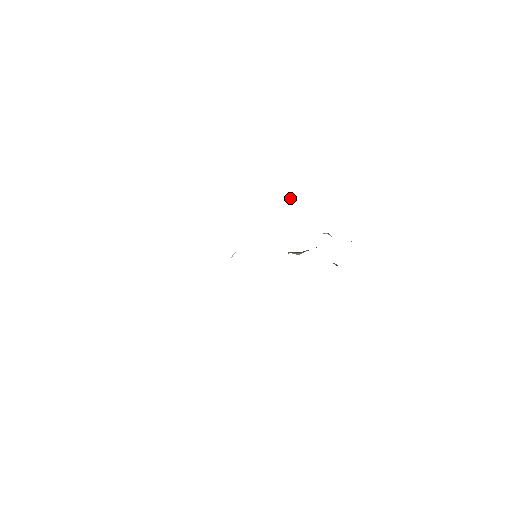
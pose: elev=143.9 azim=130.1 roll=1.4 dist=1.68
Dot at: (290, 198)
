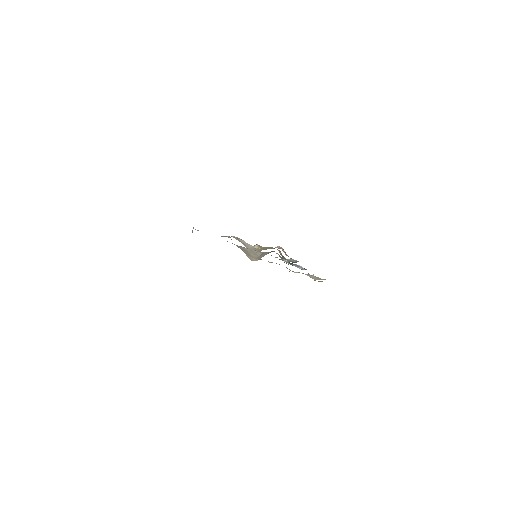
Dot at: occluded
